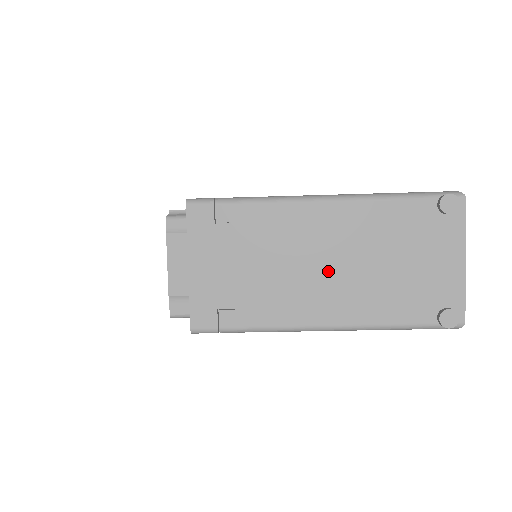
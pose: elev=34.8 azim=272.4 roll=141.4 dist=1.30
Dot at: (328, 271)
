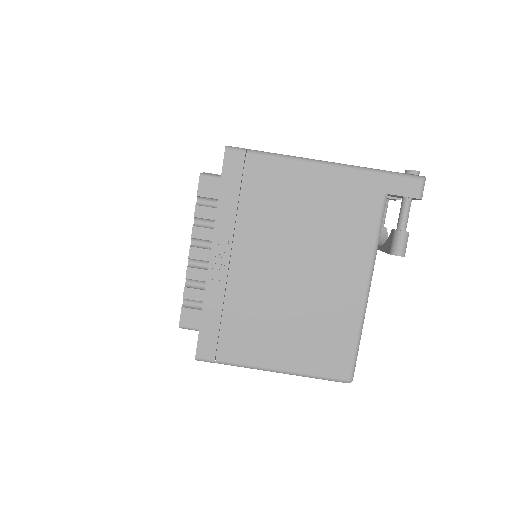
Dot at: occluded
